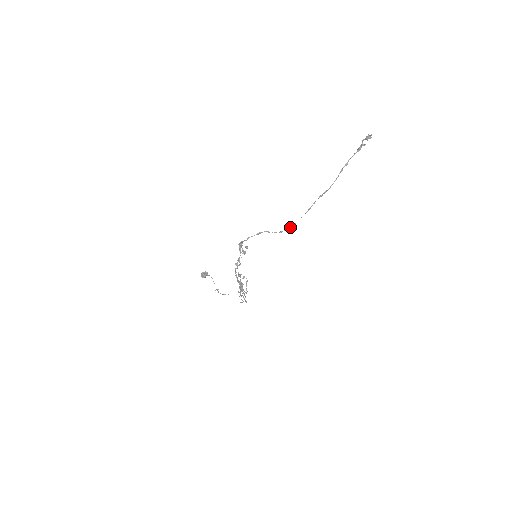
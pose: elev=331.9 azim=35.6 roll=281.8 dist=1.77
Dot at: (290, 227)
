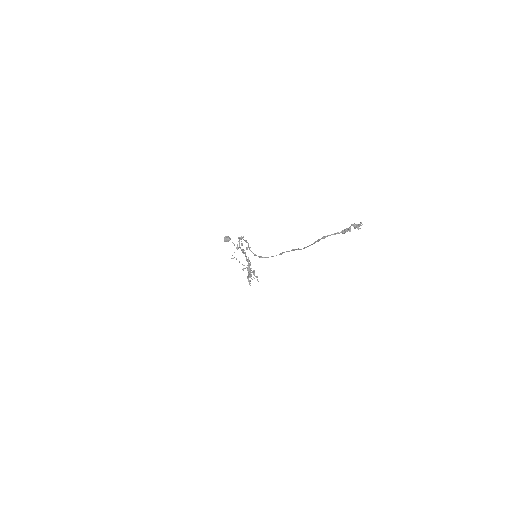
Dot at: (262, 257)
